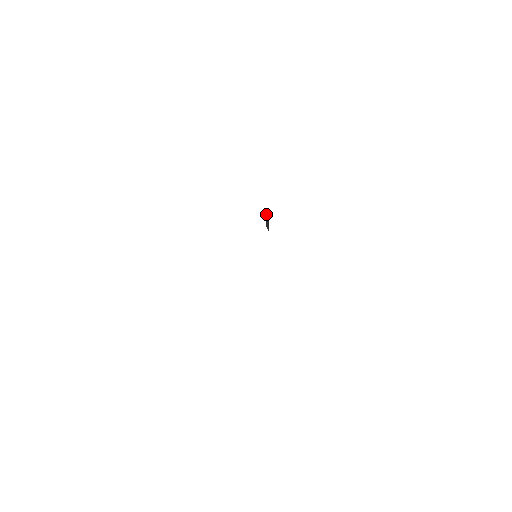
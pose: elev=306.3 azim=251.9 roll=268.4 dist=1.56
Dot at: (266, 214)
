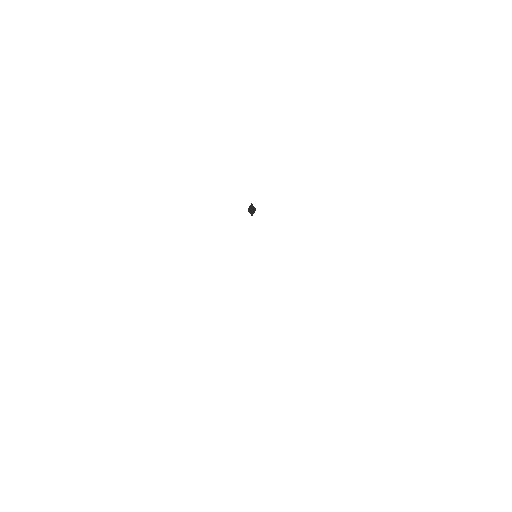
Dot at: (250, 205)
